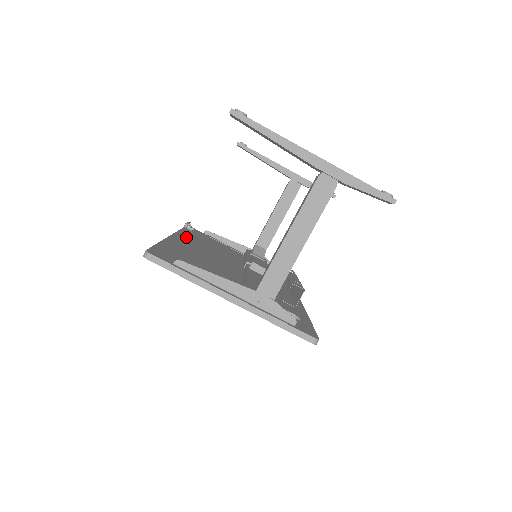
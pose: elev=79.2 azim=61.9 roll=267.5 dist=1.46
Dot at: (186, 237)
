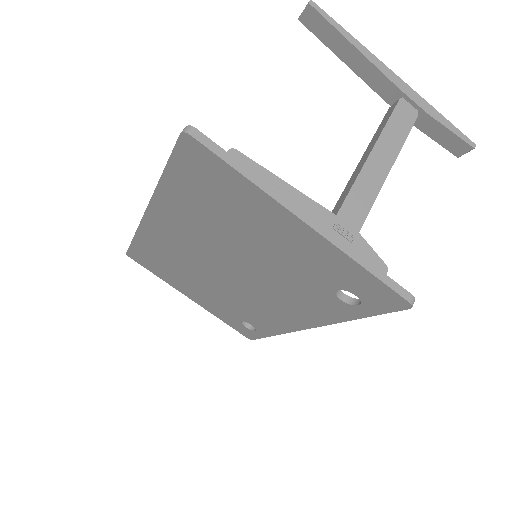
Dot at: occluded
